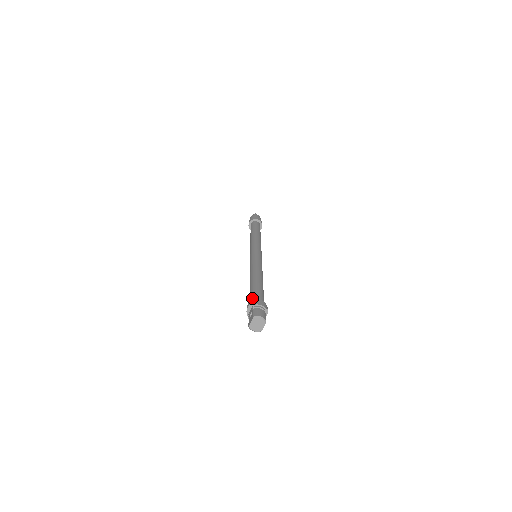
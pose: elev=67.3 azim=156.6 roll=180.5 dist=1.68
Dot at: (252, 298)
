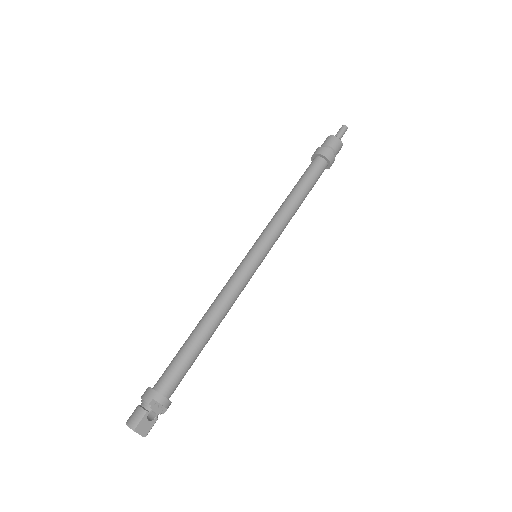
Dot at: (161, 376)
